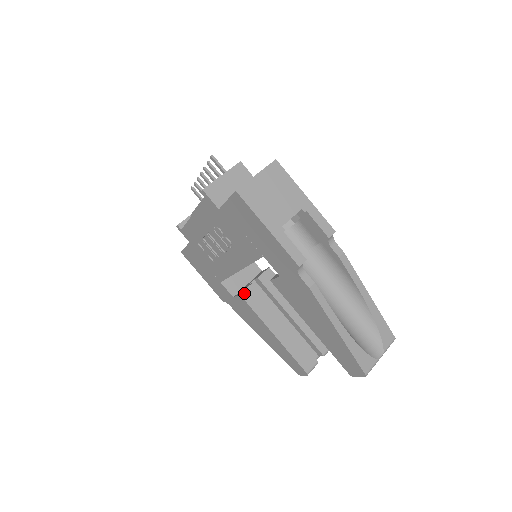
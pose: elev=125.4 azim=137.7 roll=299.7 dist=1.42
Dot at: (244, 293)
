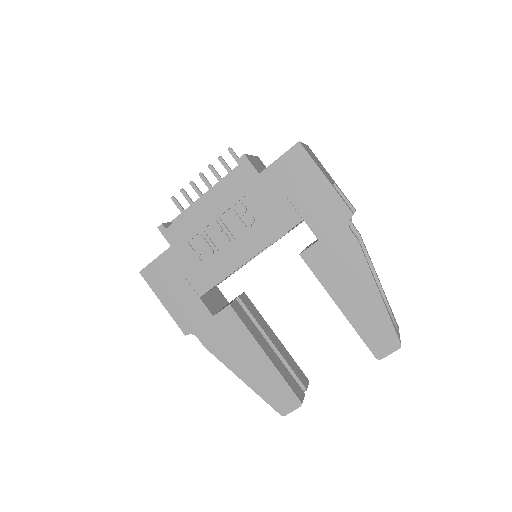
Dot at: (232, 305)
